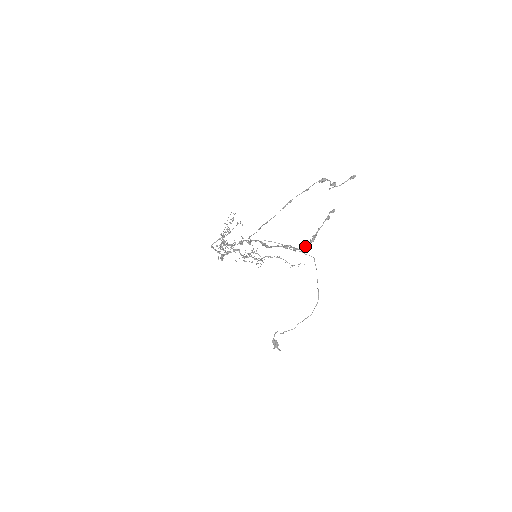
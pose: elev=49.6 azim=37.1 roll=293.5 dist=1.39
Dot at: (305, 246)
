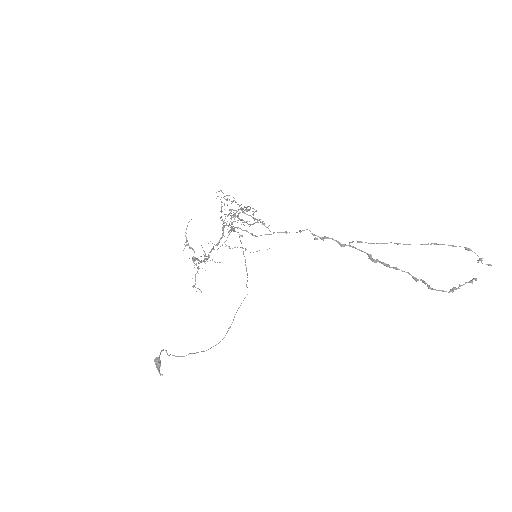
Dot at: (445, 291)
